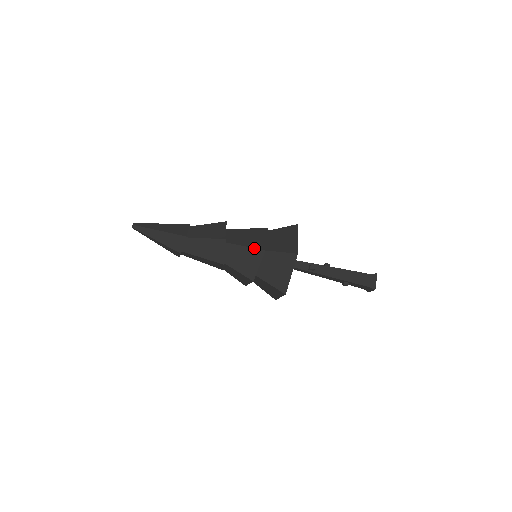
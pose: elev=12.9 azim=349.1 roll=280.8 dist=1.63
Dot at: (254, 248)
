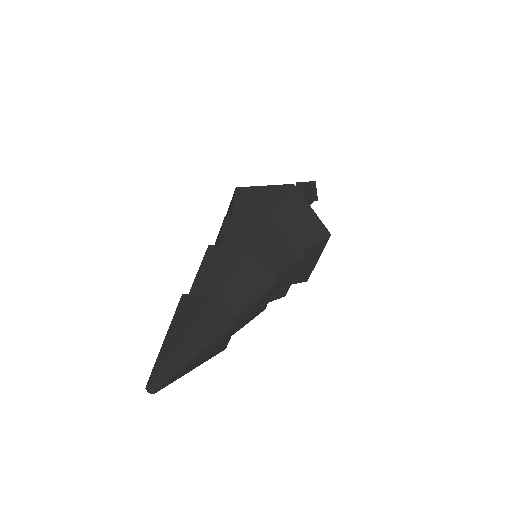
Dot at: (295, 262)
